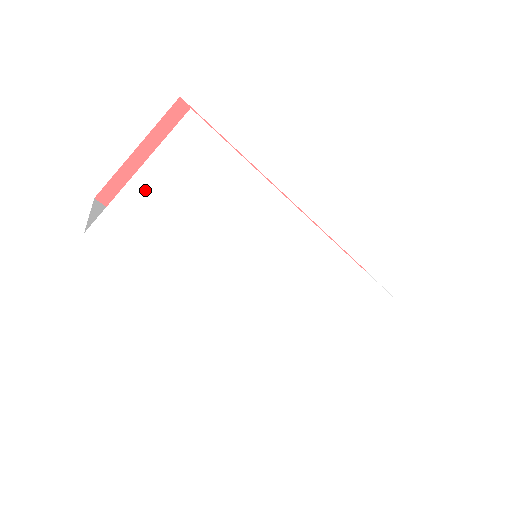
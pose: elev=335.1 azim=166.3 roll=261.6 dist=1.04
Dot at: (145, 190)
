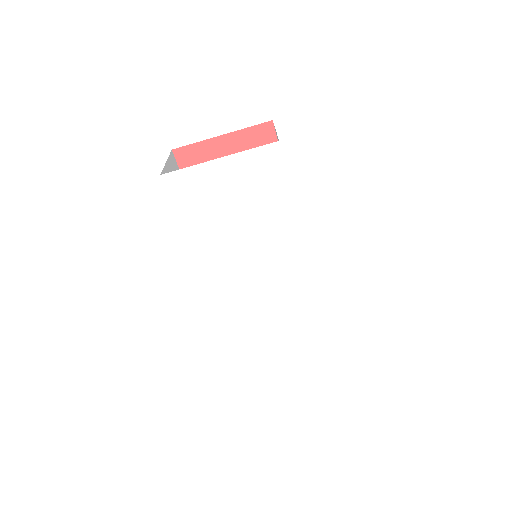
Dot at: (217, 172)
